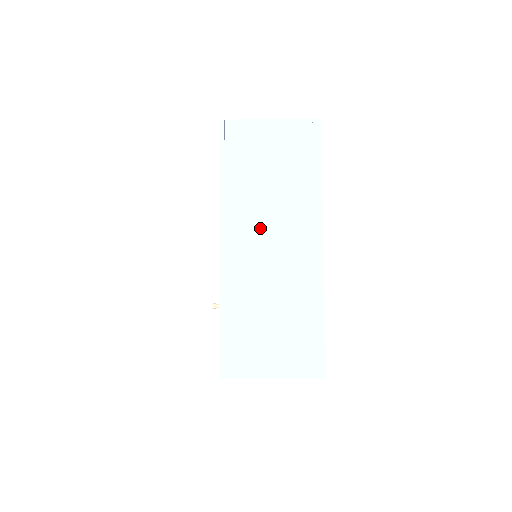
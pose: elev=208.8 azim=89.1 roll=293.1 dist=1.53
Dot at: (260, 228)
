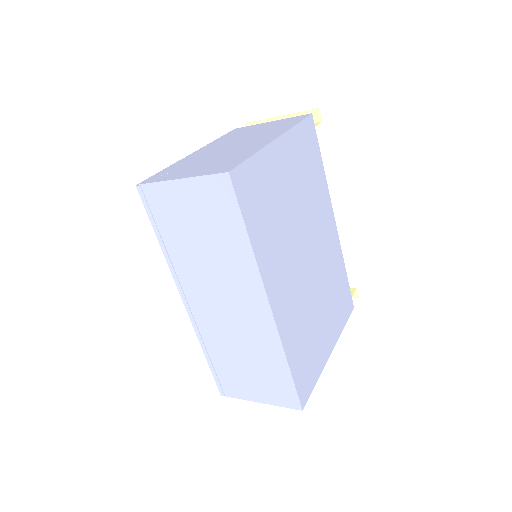
Dot at: (210, 289)
